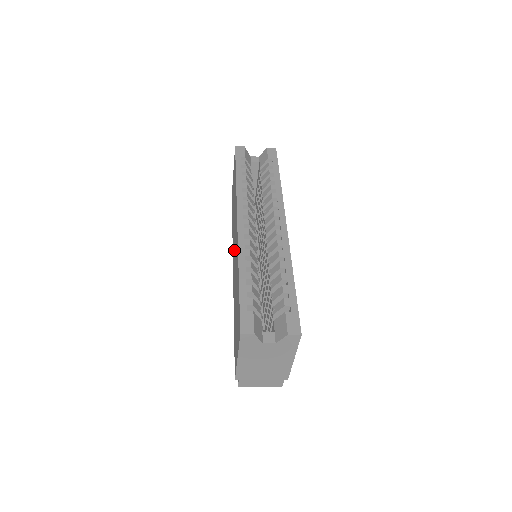
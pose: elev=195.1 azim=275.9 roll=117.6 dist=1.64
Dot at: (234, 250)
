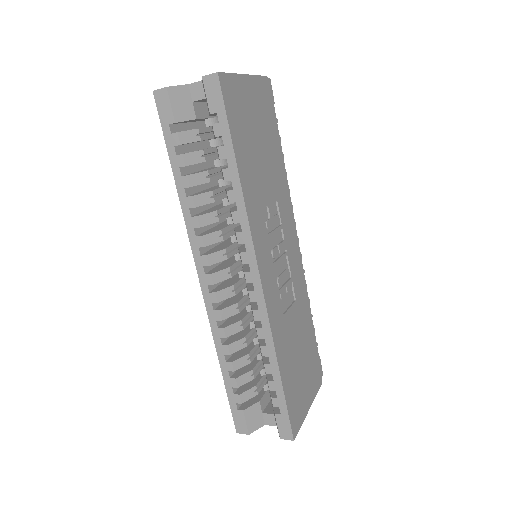
Dot at: occluded
